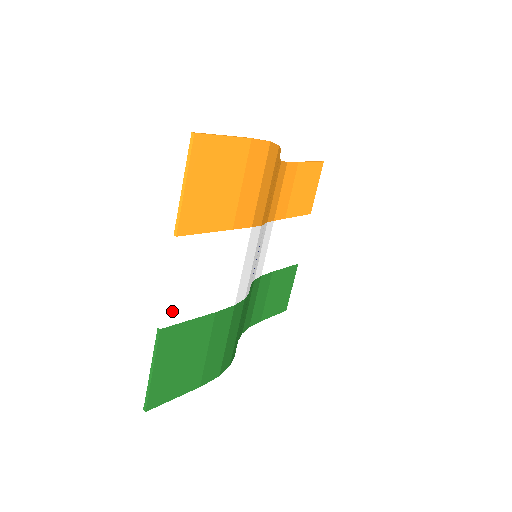
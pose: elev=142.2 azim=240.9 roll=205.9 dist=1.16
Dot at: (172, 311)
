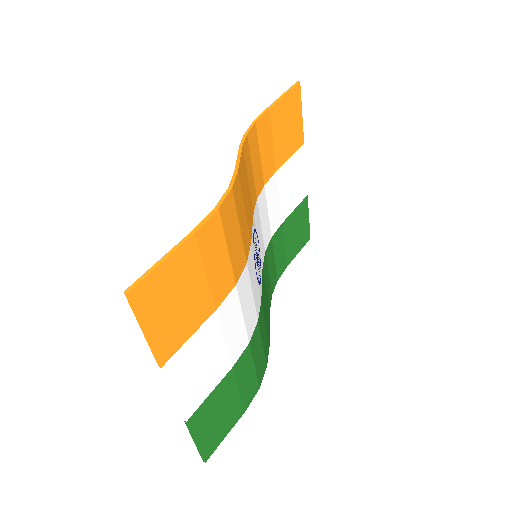
Dot at: (190, 404)
